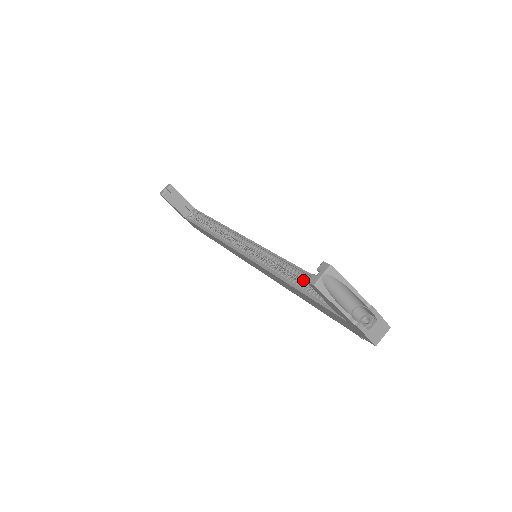
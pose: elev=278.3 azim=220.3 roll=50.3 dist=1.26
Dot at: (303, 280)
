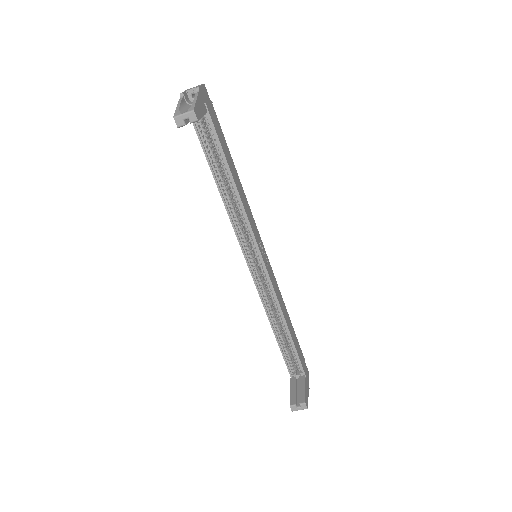
Dot at: (283, 329)
